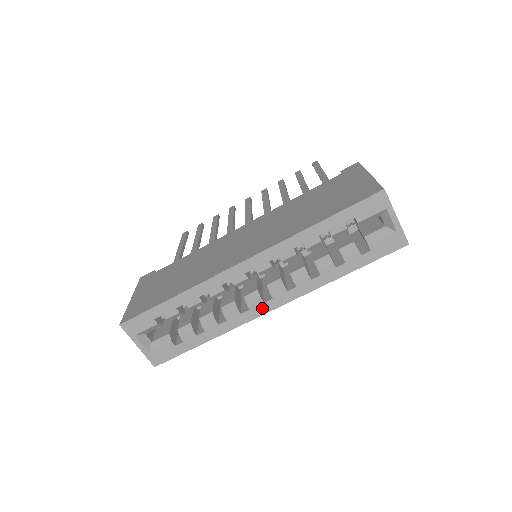
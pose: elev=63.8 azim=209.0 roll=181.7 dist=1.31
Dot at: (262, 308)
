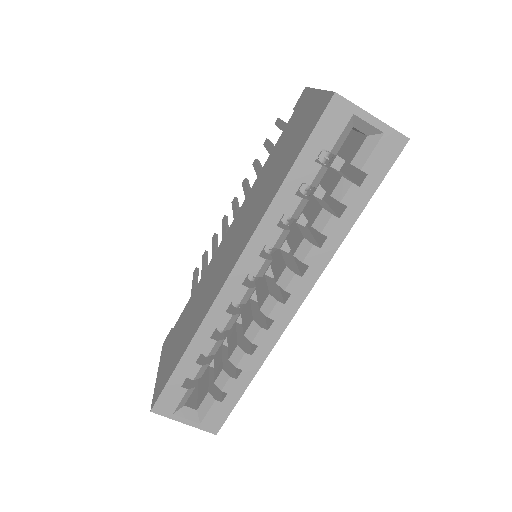
Dot at: (286, 311)
